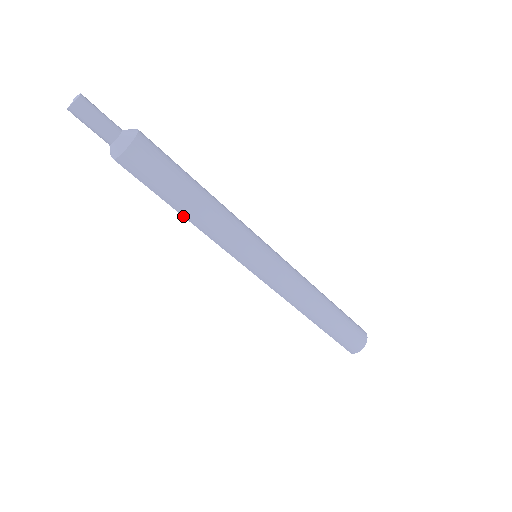
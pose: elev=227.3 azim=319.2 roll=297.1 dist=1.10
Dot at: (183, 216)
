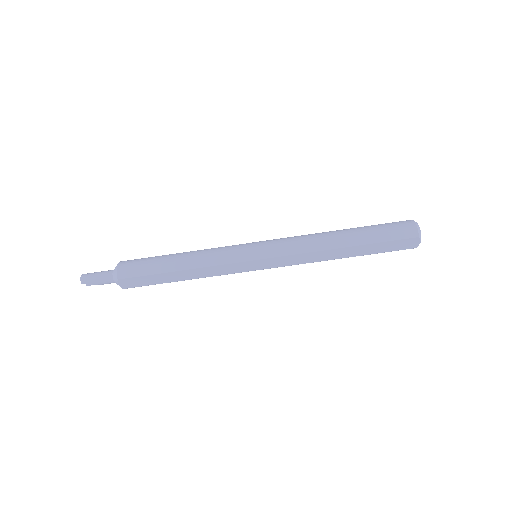
Dot at: (180, 271)
